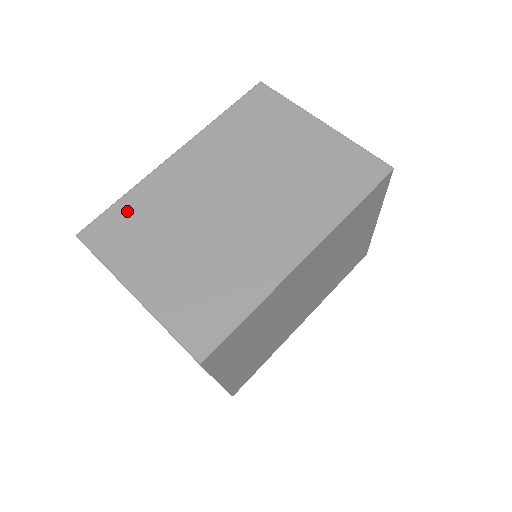
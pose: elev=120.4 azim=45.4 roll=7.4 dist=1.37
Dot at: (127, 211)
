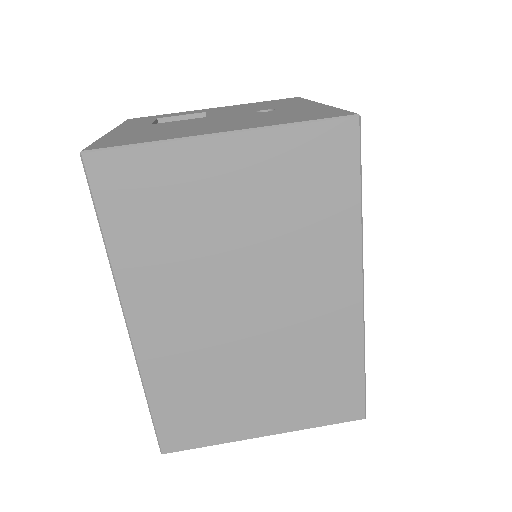
Dot at: (171, 405)
